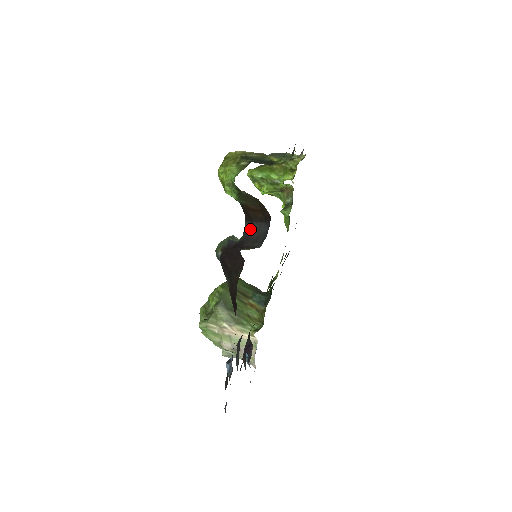
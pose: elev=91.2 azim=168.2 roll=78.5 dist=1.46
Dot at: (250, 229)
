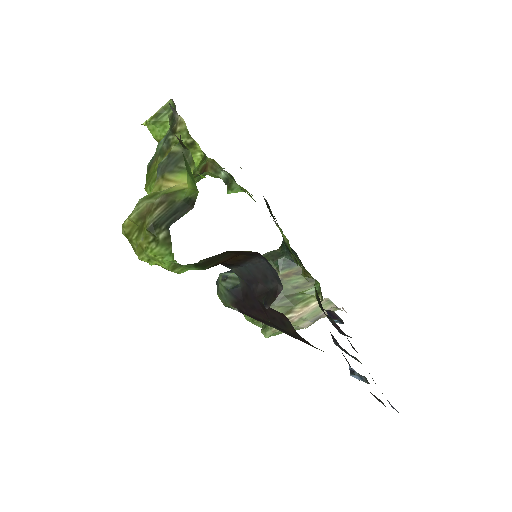
Dot at: (243, 272)
